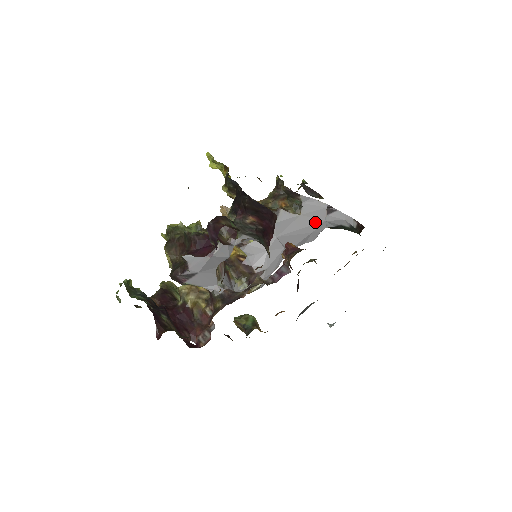
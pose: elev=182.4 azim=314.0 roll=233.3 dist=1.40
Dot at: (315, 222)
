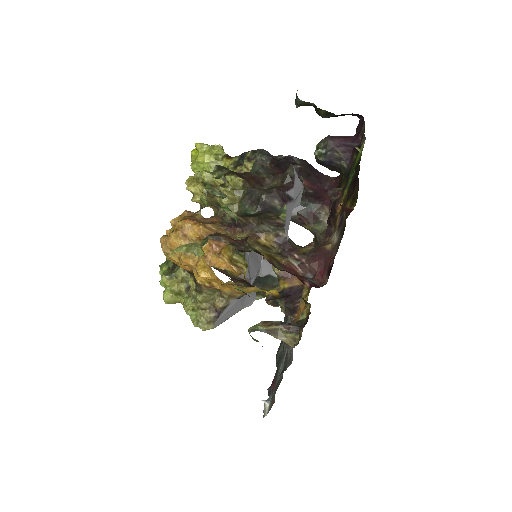
Dot at: (258, 262)
